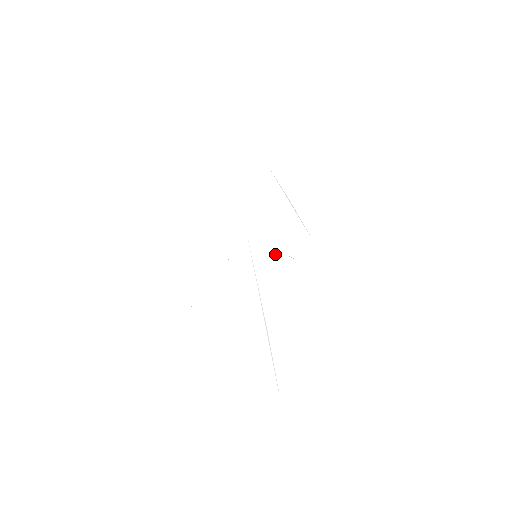
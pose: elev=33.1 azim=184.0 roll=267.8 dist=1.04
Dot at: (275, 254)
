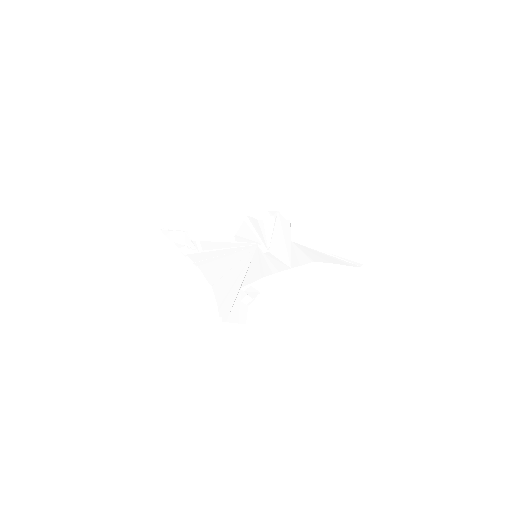
Dot at: (267, 260)
